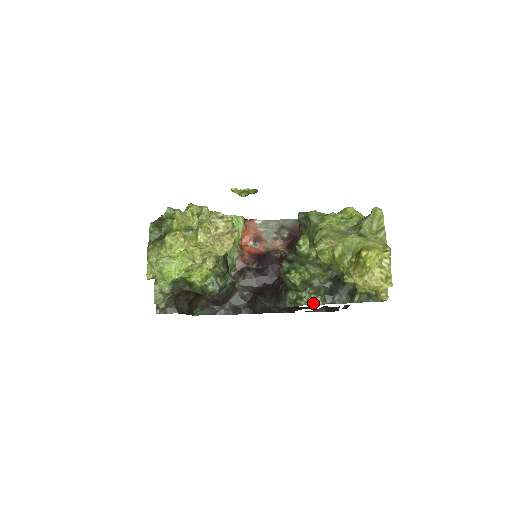
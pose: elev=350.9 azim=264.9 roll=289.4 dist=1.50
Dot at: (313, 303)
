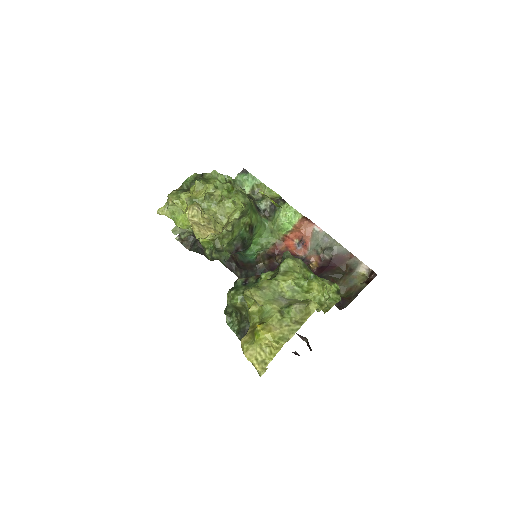
Dot at: (231, 327)
